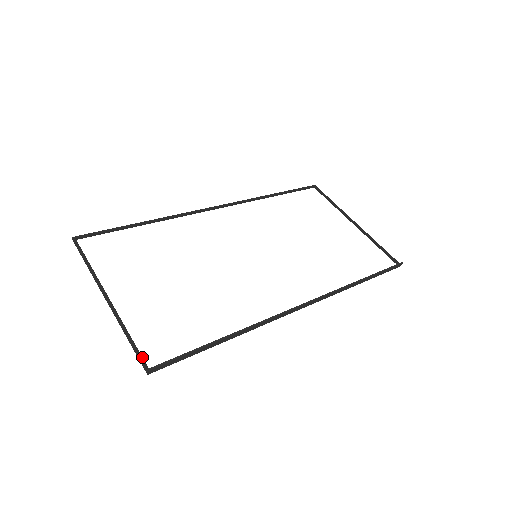
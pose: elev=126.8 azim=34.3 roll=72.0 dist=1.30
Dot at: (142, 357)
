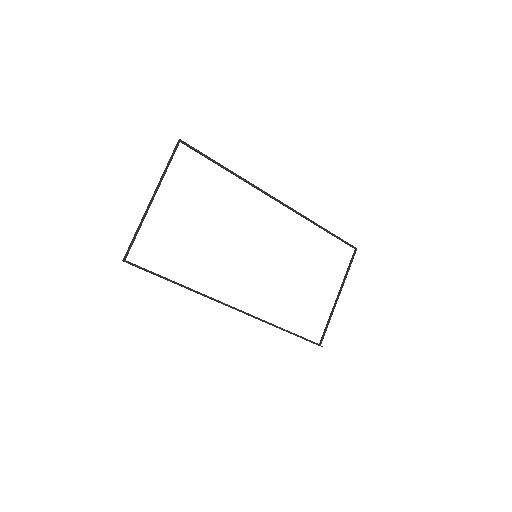
Dot at: occluded
